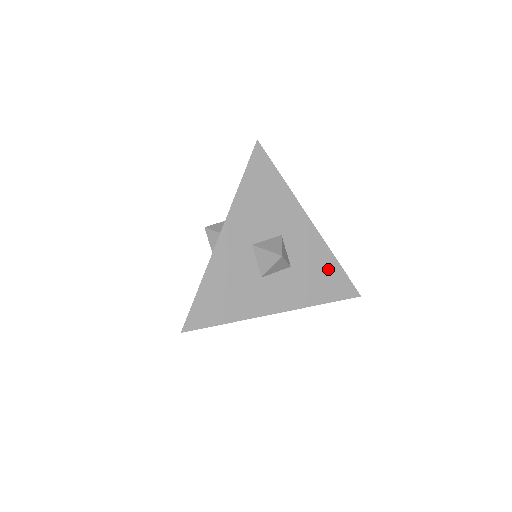
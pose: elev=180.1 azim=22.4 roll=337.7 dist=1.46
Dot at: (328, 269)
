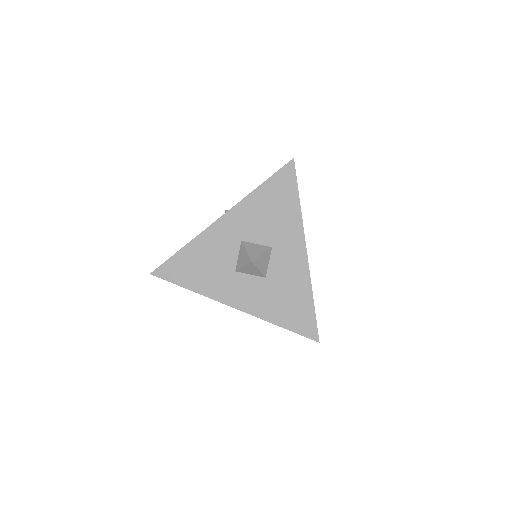
Dot at: (300, 300)
